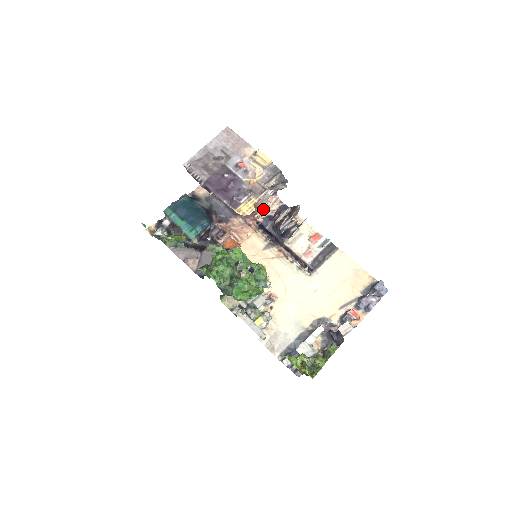
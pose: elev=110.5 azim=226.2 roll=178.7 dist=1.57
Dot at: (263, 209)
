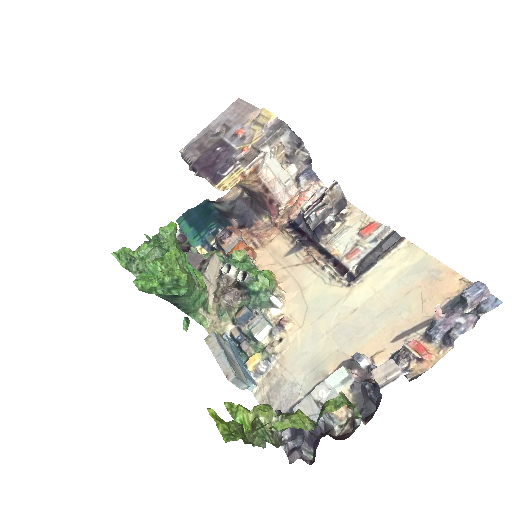
Dot at: (291, 198)
